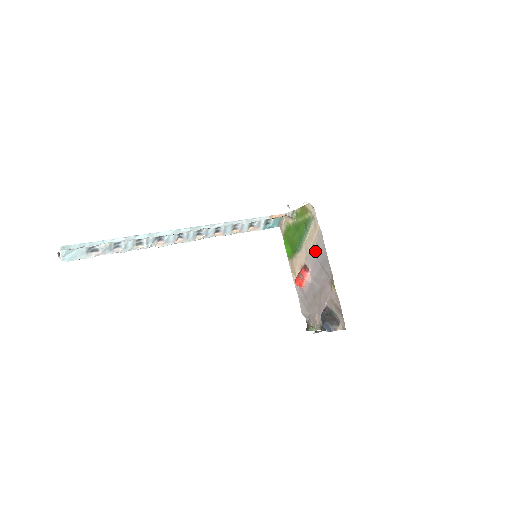
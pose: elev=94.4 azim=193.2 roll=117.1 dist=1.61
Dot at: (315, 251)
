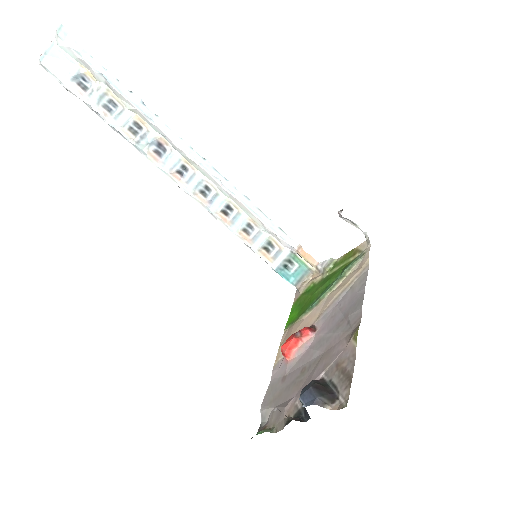
Dot at: (343, 299)
